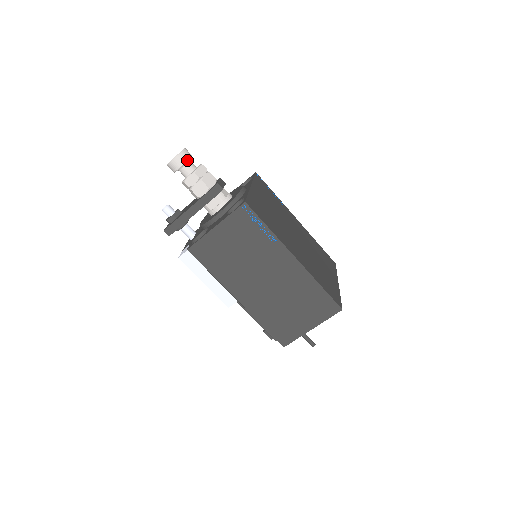
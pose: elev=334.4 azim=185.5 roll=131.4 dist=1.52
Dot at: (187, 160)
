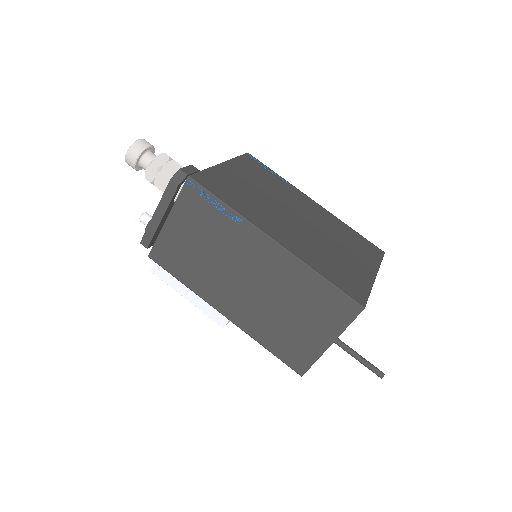
Dot at: (142, 150)
